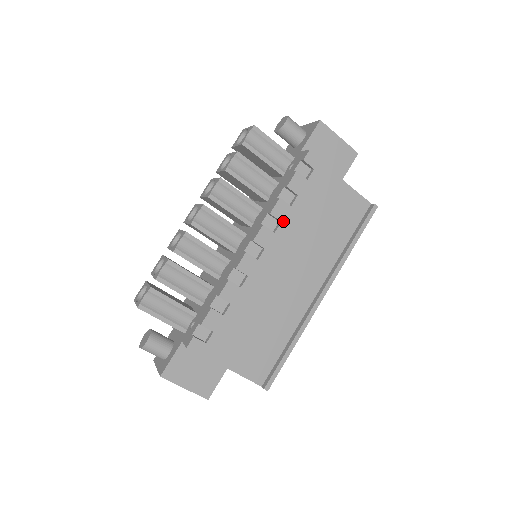
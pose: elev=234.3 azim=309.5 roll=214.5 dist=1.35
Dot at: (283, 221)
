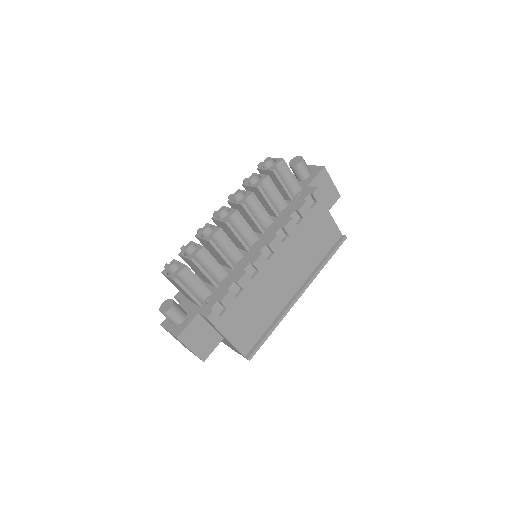
Dot at: (290, 235)
